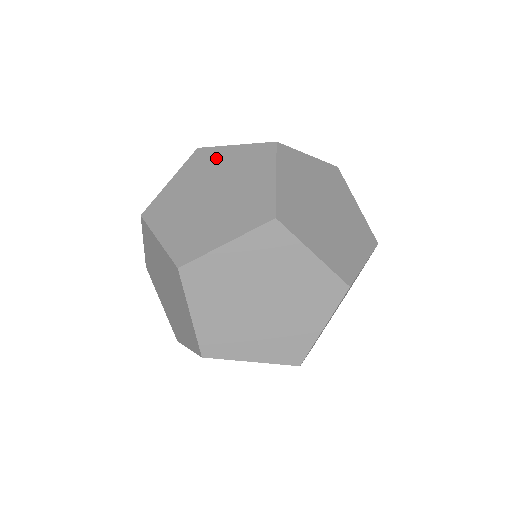
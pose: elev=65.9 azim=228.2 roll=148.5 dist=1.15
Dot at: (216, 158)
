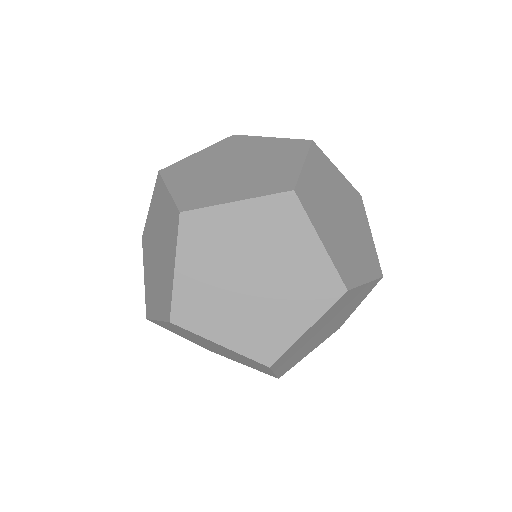
Dot at: (294, 235)
